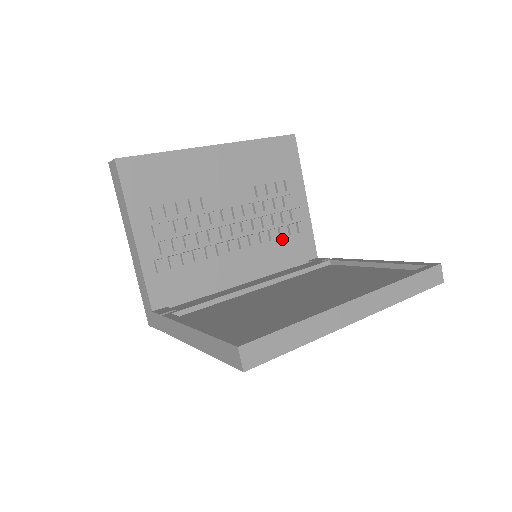
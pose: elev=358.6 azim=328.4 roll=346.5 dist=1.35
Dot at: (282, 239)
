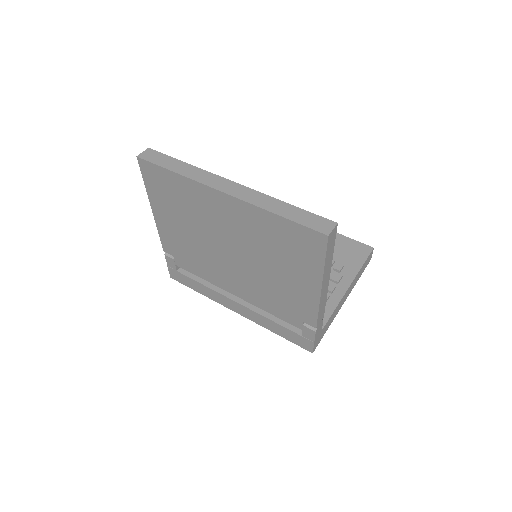
Dot at: occluded
